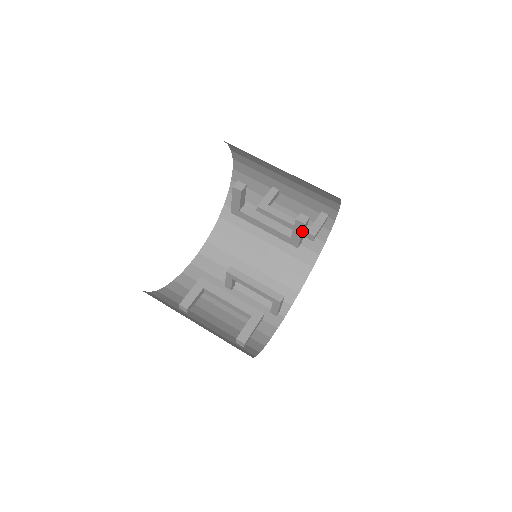
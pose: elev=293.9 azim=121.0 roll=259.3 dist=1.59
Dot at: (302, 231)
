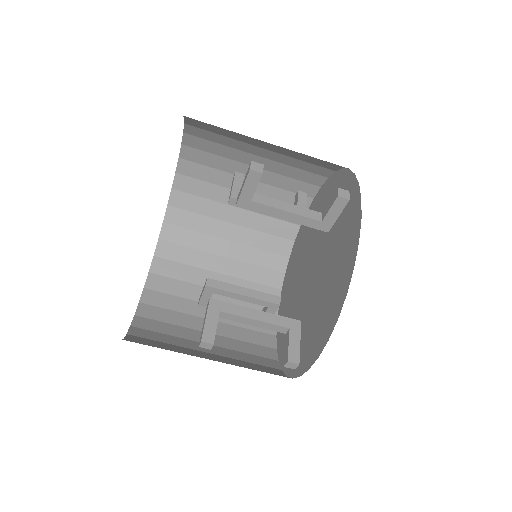
Dot at: occluded
